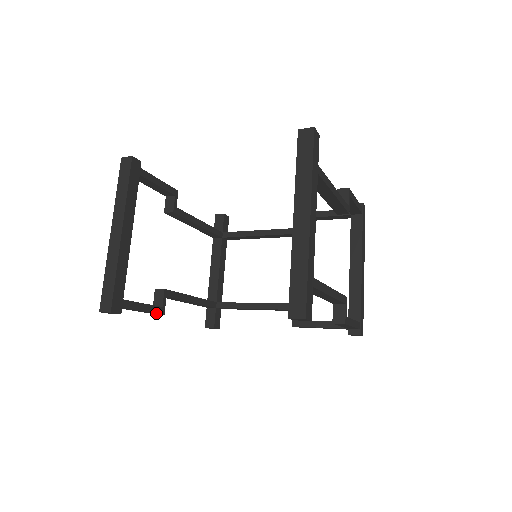
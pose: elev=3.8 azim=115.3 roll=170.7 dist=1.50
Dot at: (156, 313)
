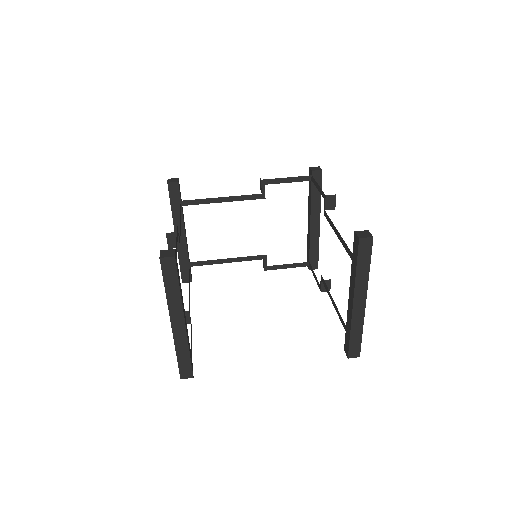
Dot at: occluded
